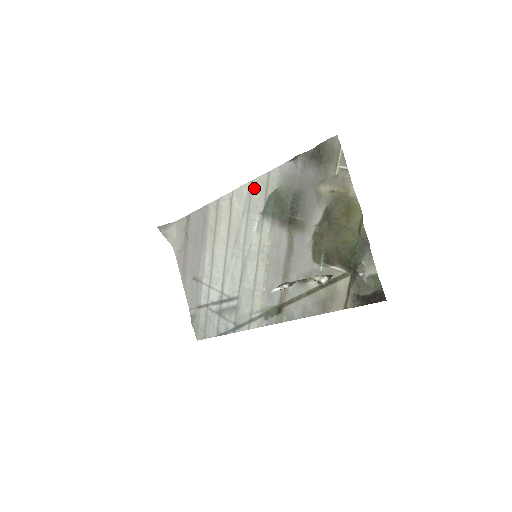
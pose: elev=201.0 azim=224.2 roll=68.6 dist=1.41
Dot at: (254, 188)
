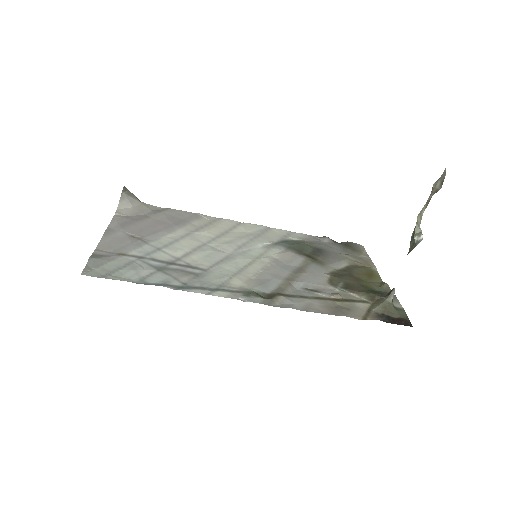
Dot at: (271, 231)
